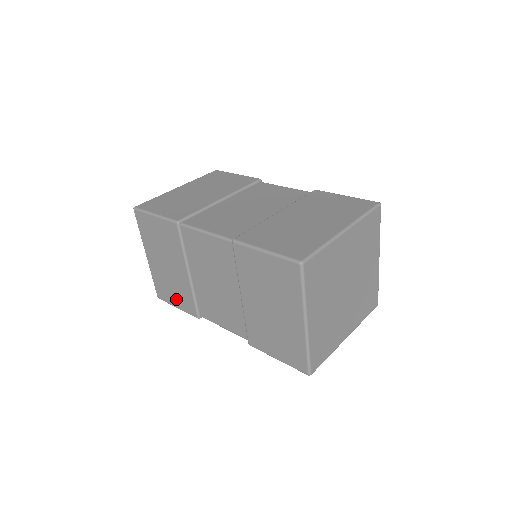
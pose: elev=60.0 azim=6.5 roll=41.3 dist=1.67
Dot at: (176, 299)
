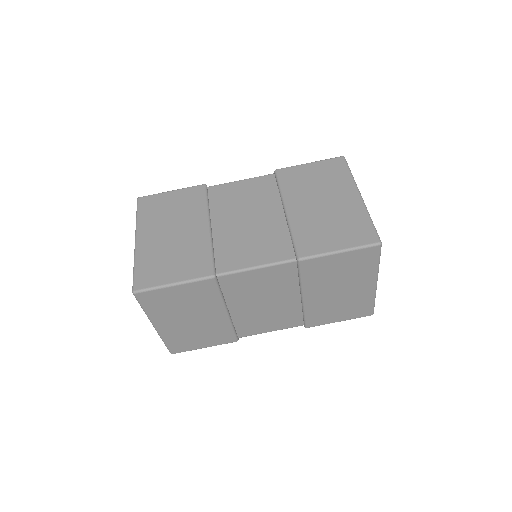
Dot at: (204, 342)
